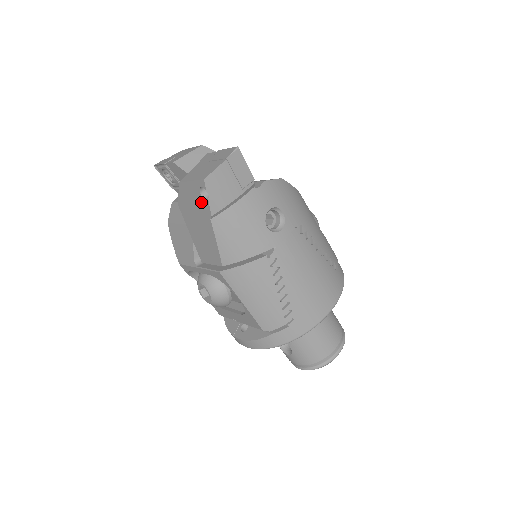
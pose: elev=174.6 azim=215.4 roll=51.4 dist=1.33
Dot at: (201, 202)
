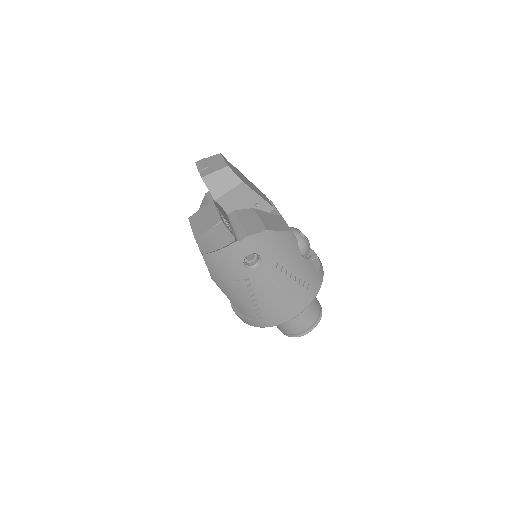
Dot at: occluded
